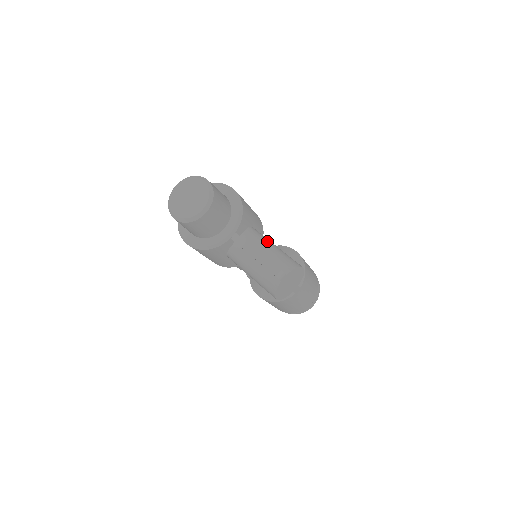
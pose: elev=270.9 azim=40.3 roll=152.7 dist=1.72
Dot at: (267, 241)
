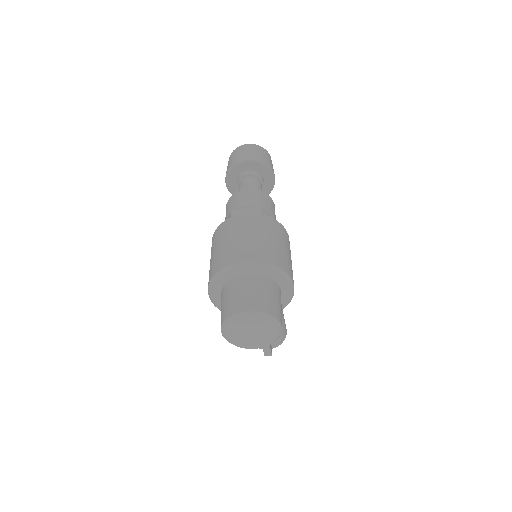
Dot at: occluded
